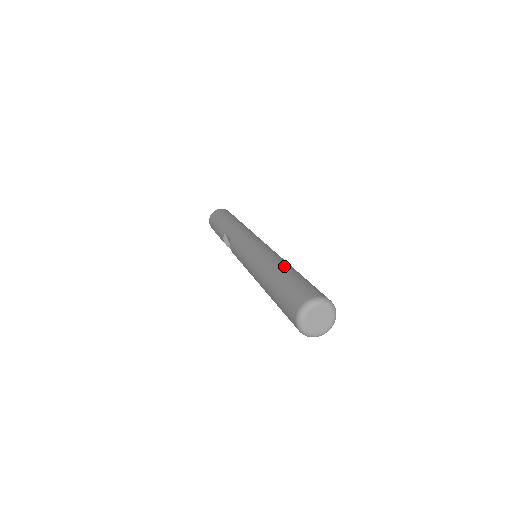
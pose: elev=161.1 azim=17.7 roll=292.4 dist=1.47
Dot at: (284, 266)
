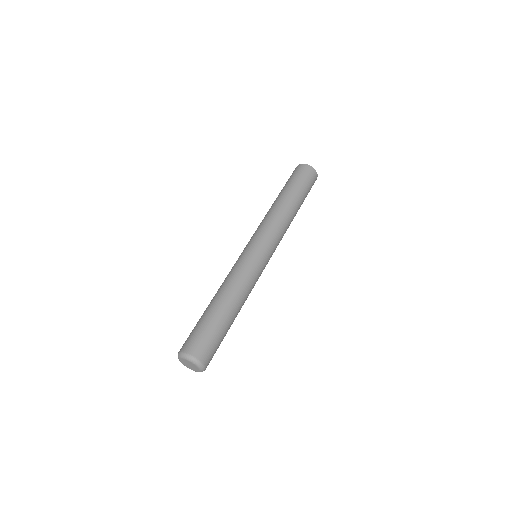
Dot at: (212, 300)
